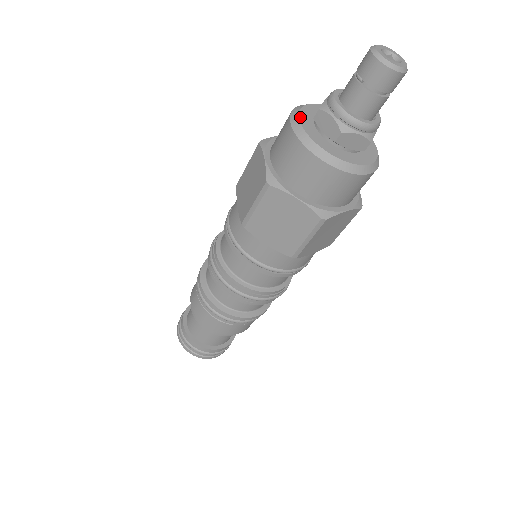
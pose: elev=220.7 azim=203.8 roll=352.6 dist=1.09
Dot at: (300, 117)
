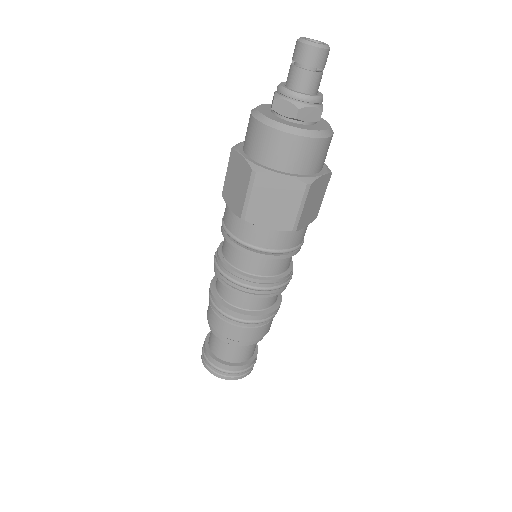
Dot at: (267, 104)
